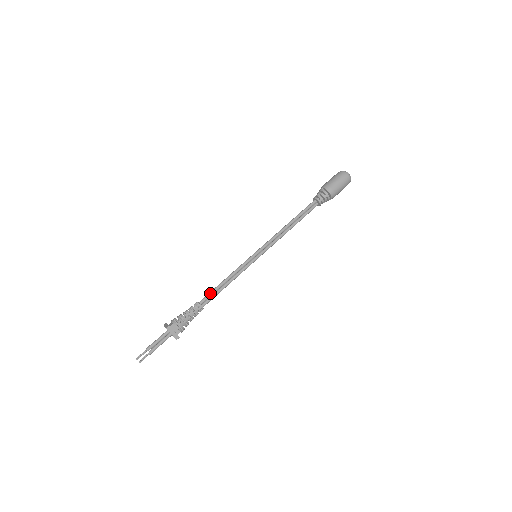
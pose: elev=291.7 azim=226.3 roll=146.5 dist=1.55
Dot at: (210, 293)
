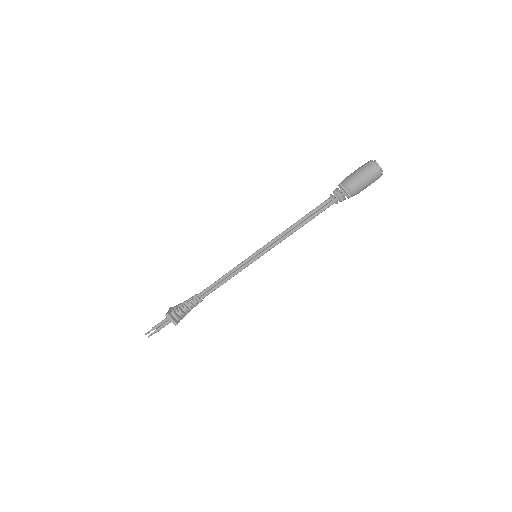
Dot at: (207, 288)
